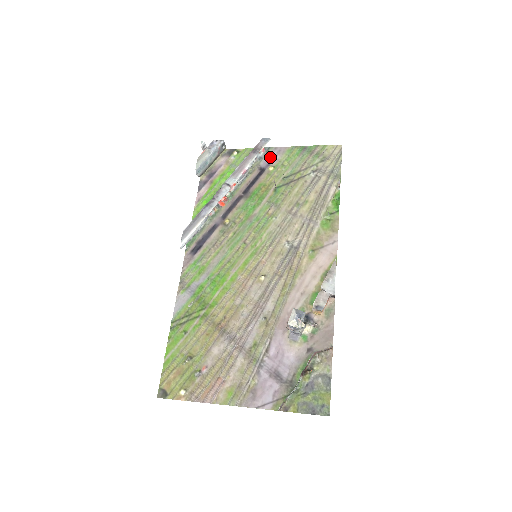
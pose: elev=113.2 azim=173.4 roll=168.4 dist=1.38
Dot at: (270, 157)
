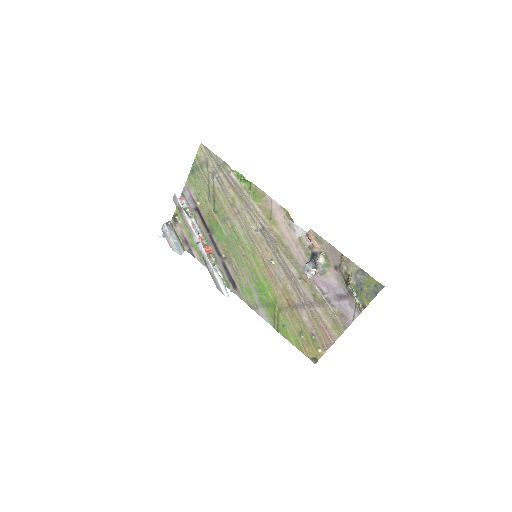
Dot at: (189, 198)
